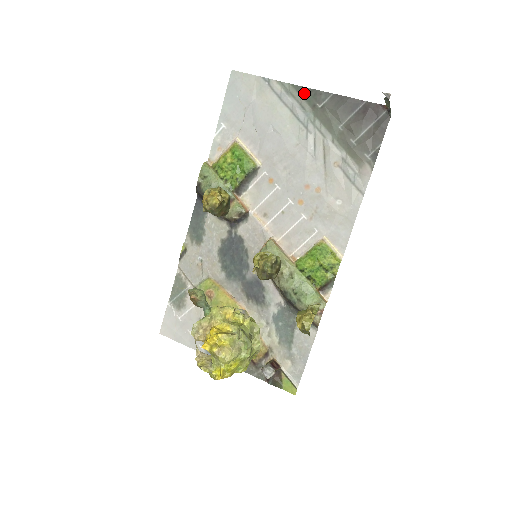
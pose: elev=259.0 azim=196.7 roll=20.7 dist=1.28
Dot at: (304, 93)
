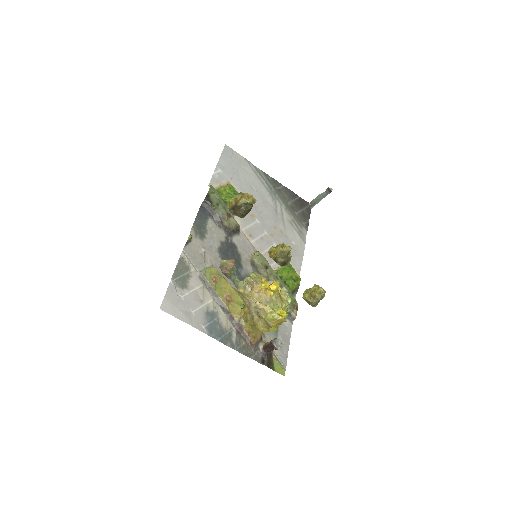
Dot at: (268, 178)
